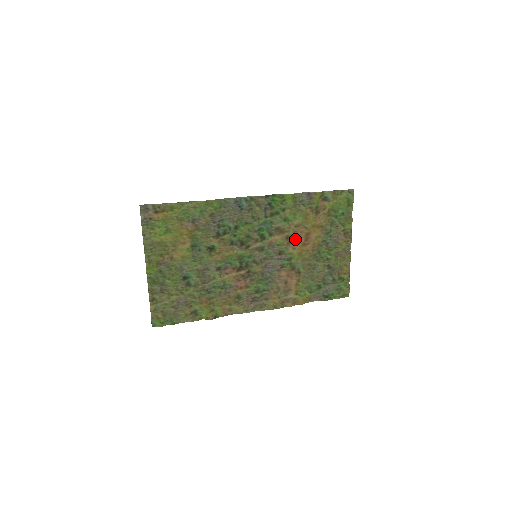
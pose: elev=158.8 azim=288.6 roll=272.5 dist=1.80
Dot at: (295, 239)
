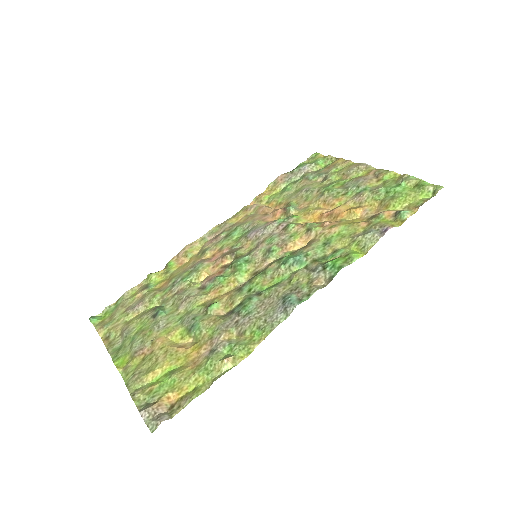
Dot at: (316, 224)
